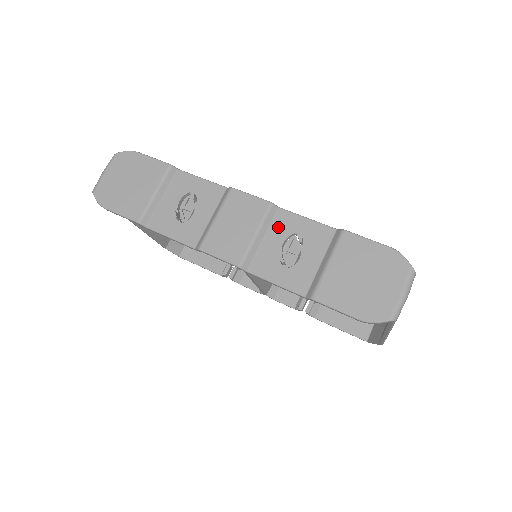
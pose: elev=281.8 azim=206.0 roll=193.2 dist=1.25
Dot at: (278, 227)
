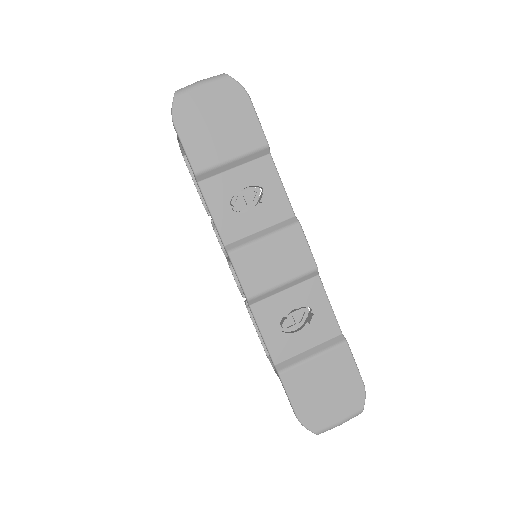
Dot at: (304, 291)
